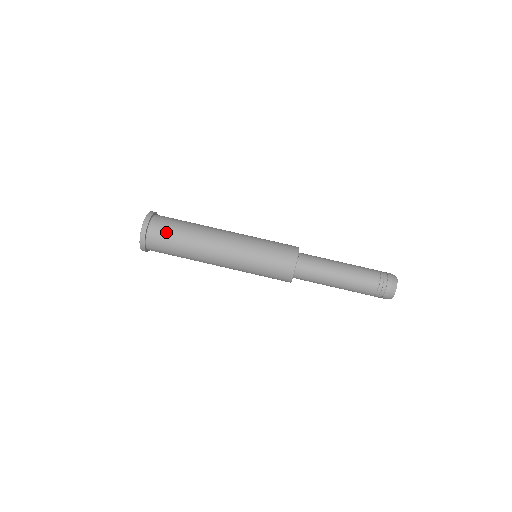
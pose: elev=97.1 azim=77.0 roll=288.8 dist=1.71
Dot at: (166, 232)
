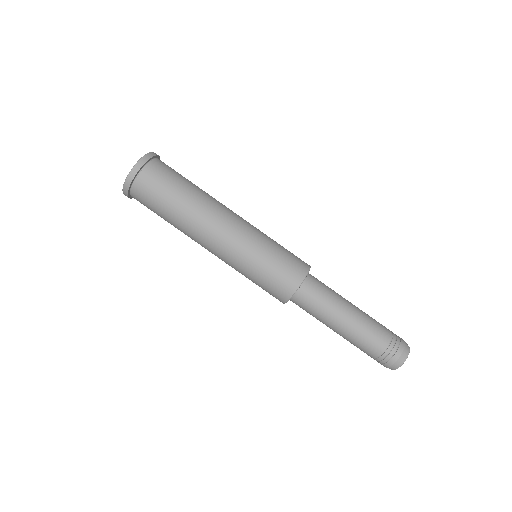
Dot at: (170, 174)
